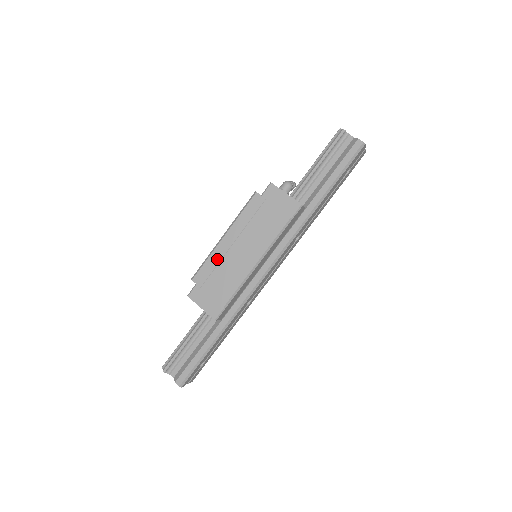
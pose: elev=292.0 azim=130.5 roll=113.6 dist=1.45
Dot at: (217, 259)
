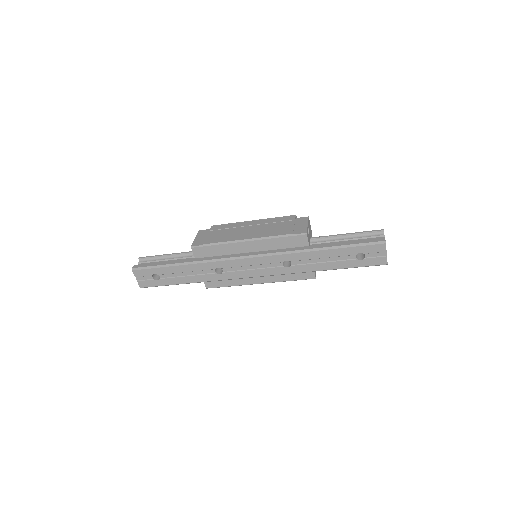
Dot at: (235, 226)
